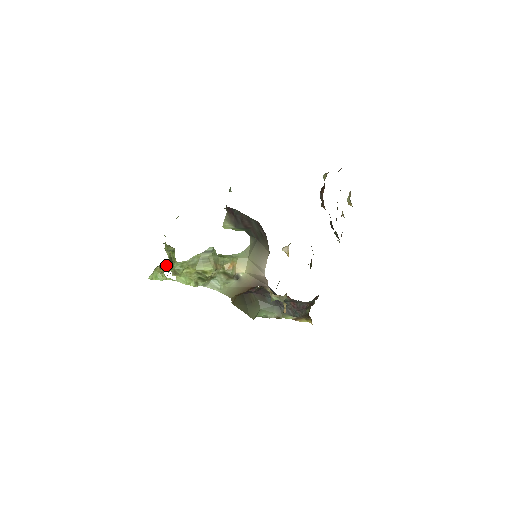
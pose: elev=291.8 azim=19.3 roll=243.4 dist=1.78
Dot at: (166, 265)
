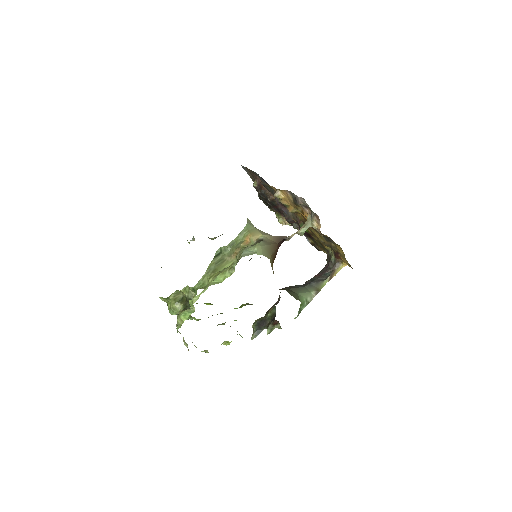
Dot at: occluded
